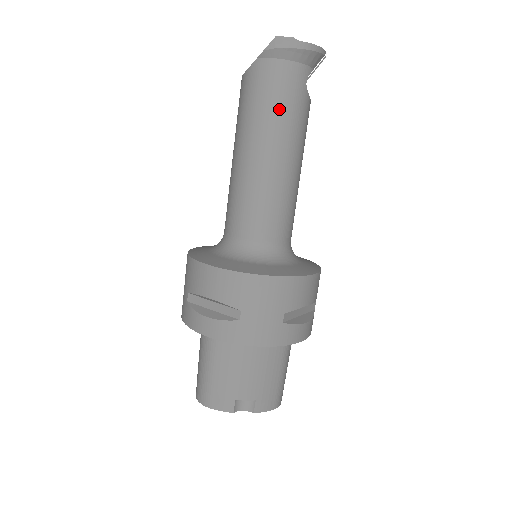
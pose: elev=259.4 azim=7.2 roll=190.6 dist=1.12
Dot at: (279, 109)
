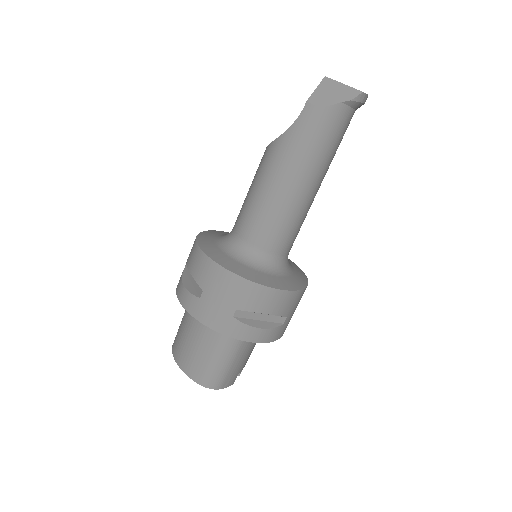
Dot at: (336, 150)
